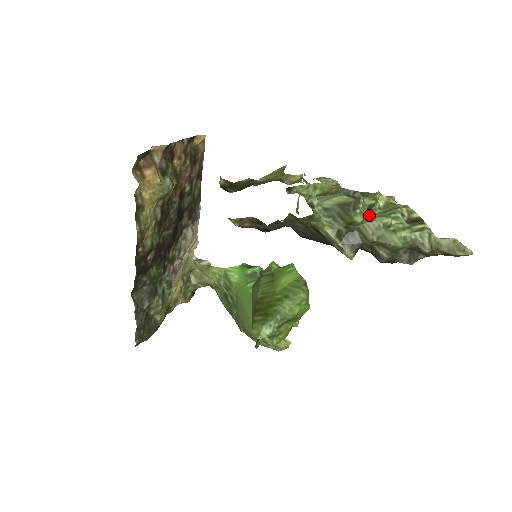
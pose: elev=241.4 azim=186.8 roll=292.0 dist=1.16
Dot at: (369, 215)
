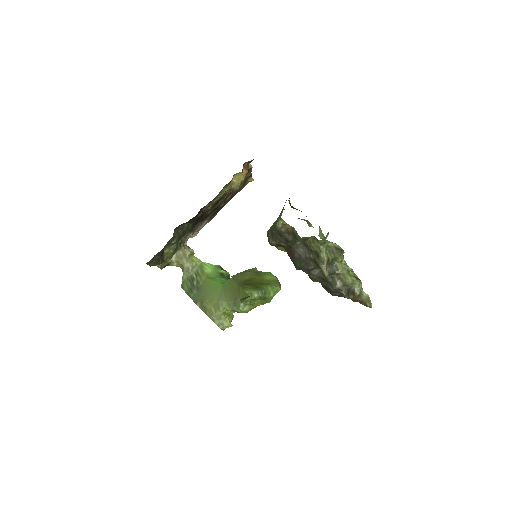
Dot at: occluded
